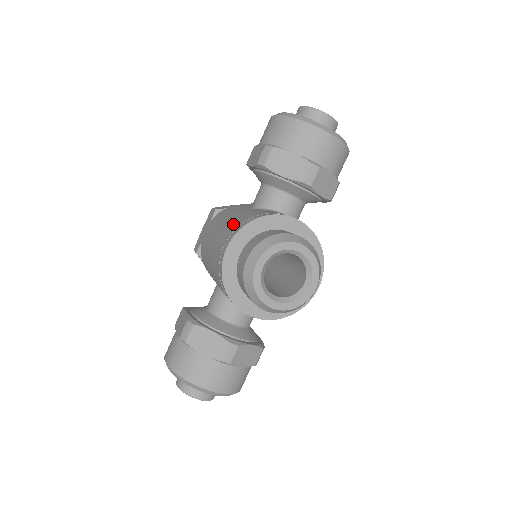
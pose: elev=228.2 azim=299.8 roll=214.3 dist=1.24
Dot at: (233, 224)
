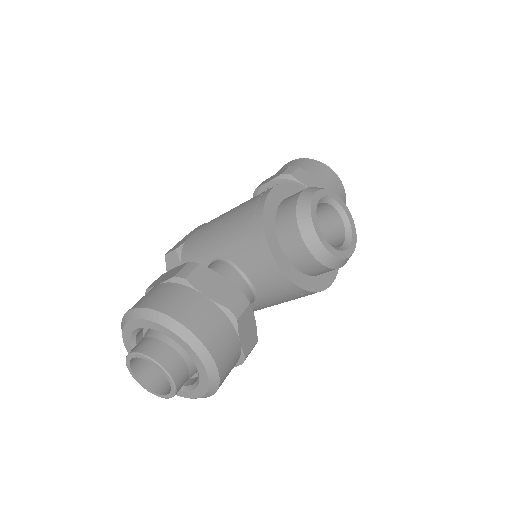
Dot at: occluded
